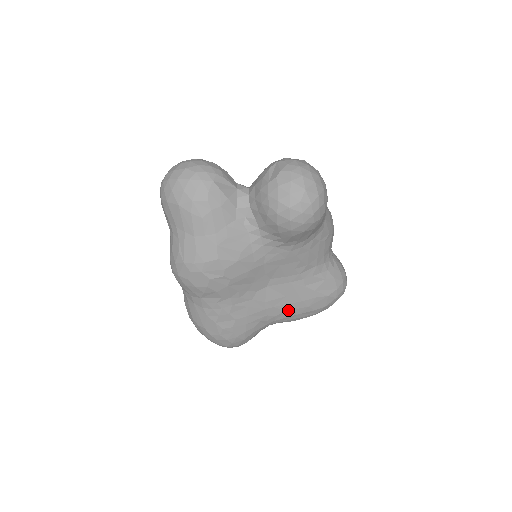
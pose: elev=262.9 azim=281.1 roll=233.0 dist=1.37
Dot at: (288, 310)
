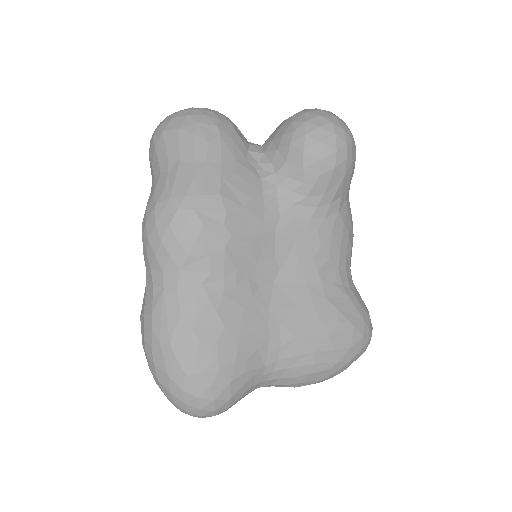
Dot at: (300, 337)
